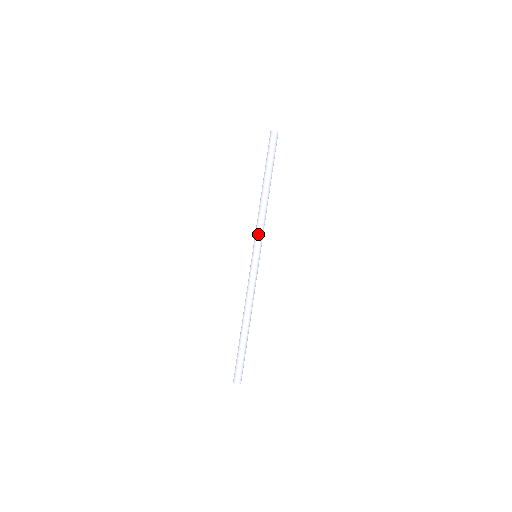
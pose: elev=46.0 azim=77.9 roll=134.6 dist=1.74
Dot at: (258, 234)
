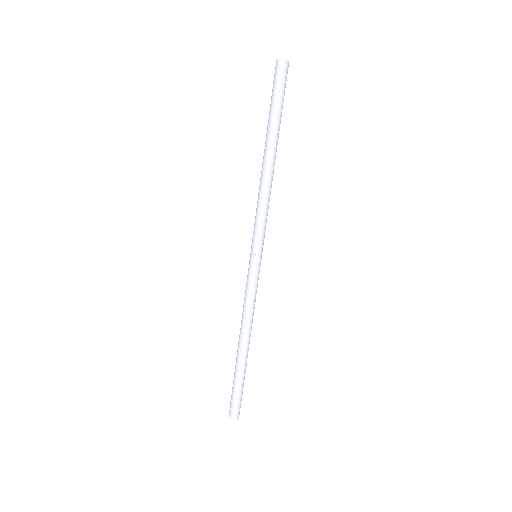
Dot at: (259, 226)
